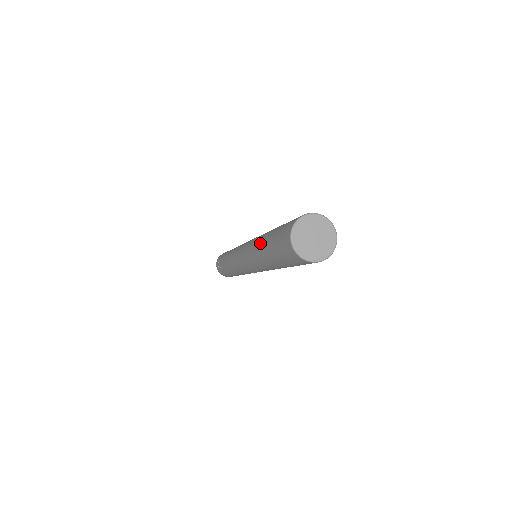
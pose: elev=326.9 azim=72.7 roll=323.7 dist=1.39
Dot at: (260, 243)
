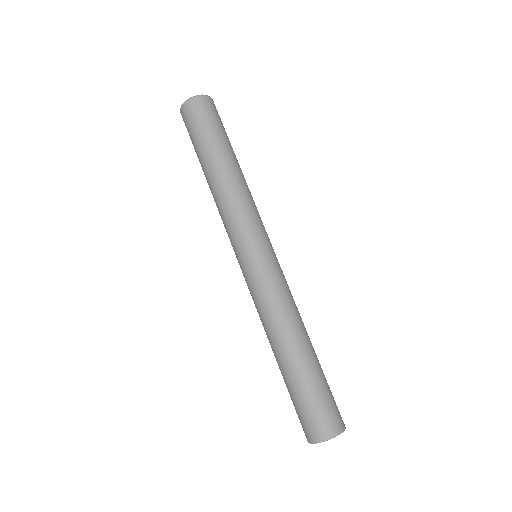
Dot at: (273, 349)
